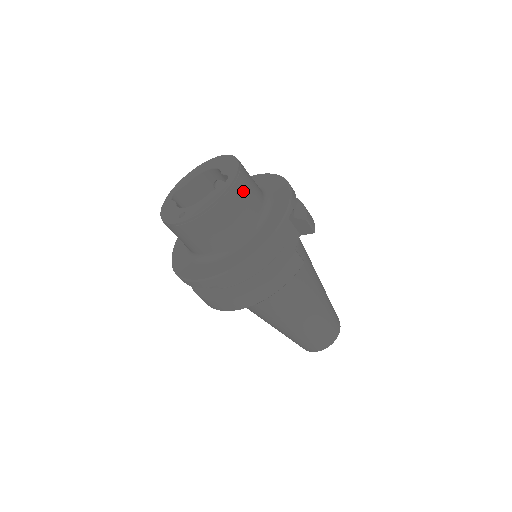
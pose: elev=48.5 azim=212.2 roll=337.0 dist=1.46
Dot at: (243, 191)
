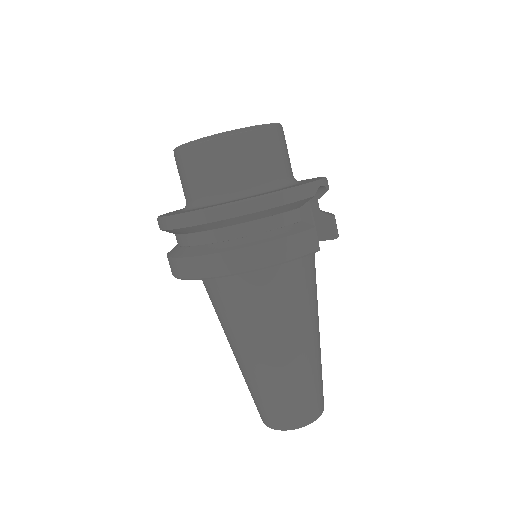
Dot at: (278, 143)
